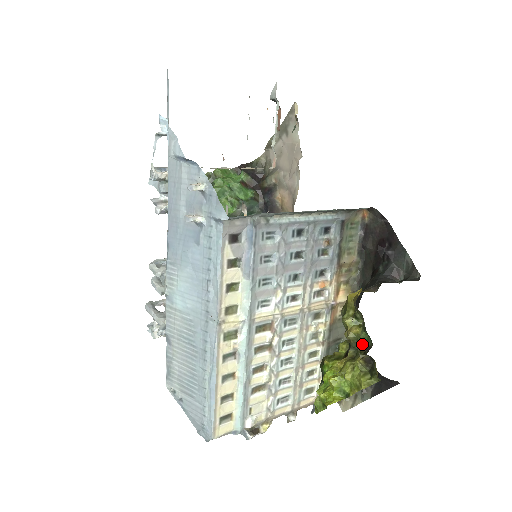
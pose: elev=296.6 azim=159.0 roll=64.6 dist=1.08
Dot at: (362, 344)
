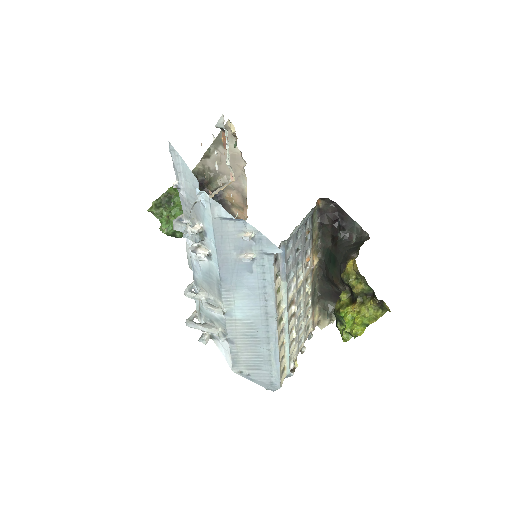
Dot at: (367, 293)
